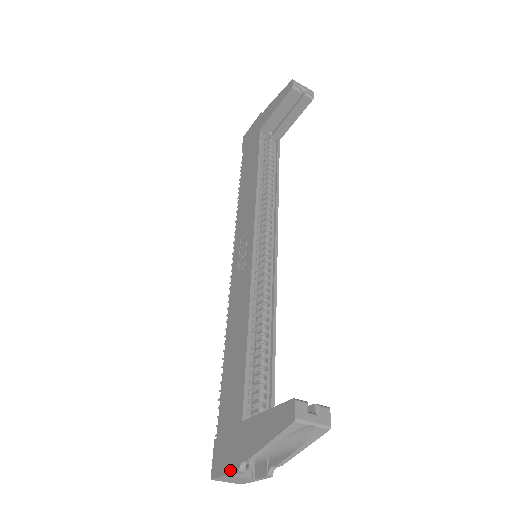
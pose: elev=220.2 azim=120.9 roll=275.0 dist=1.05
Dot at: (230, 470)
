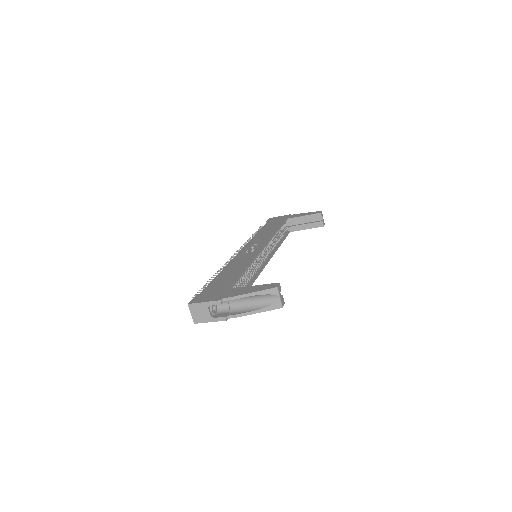
Dot at: (211, 300)
